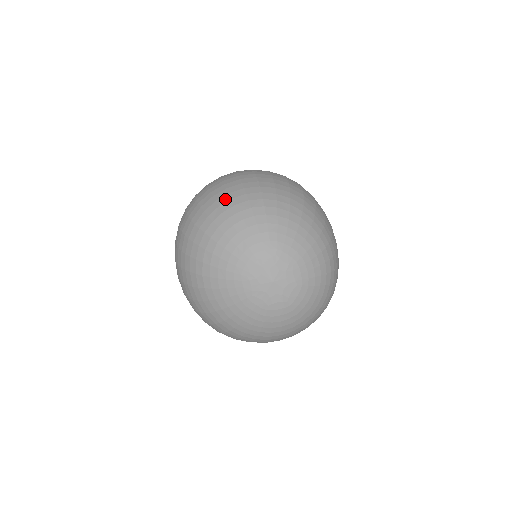
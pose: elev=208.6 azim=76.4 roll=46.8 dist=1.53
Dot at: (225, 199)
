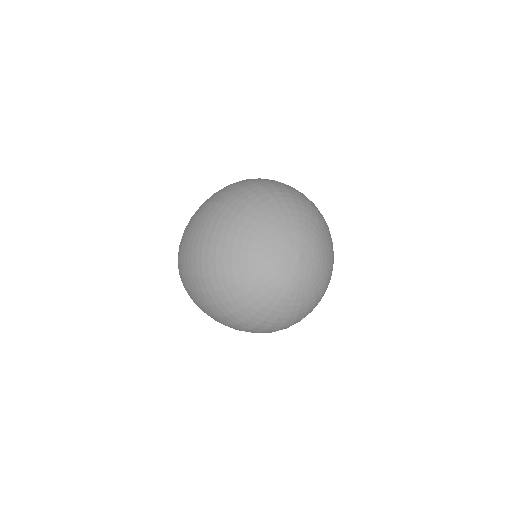
Dot at: (293, 189)
